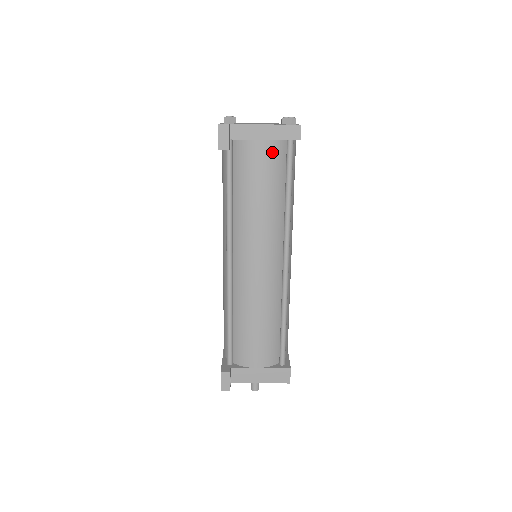
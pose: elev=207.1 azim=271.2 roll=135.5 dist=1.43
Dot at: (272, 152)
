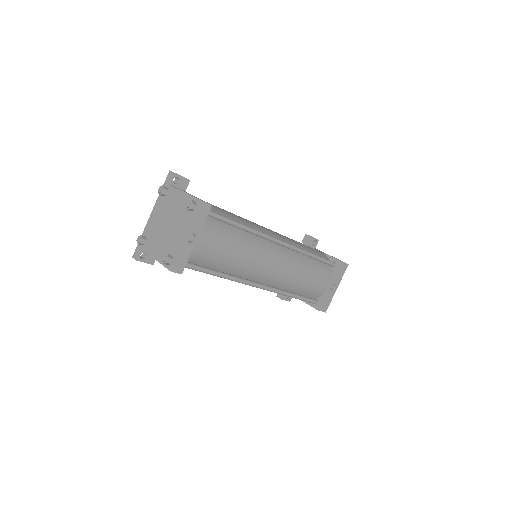
Dot at: occluded
